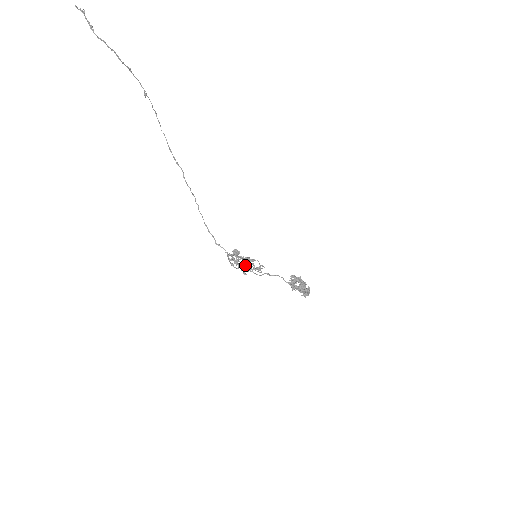
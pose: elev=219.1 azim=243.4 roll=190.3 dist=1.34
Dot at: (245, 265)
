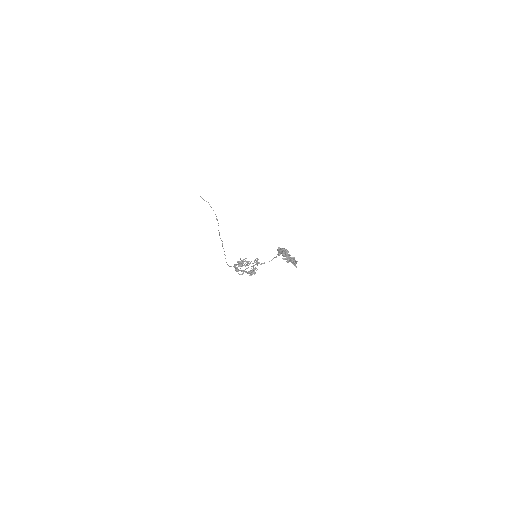
Dot at: (245, 260)
